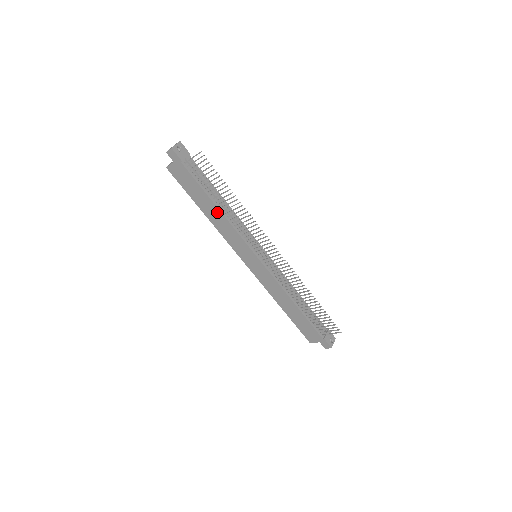
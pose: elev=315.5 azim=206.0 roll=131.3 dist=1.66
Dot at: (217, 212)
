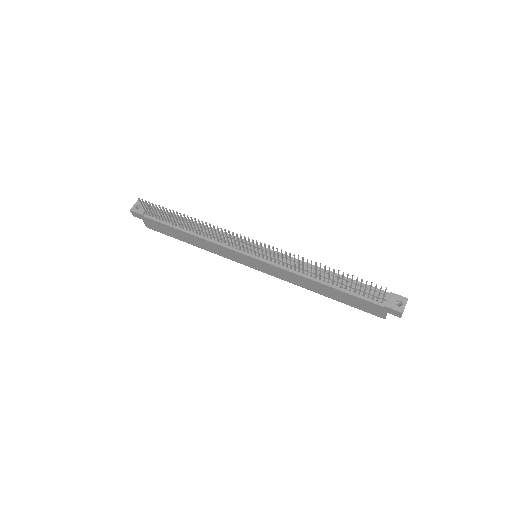
Dot at: (194, 238)
